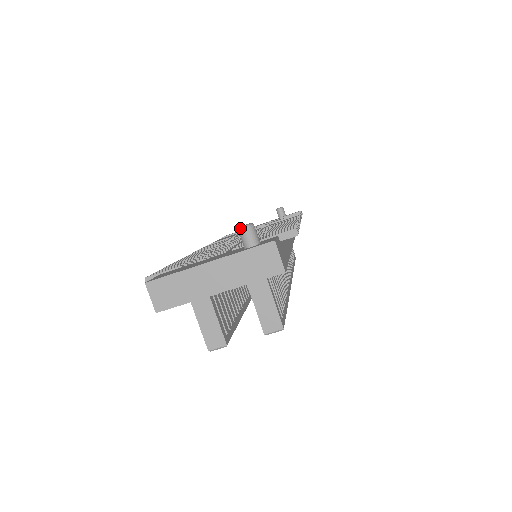
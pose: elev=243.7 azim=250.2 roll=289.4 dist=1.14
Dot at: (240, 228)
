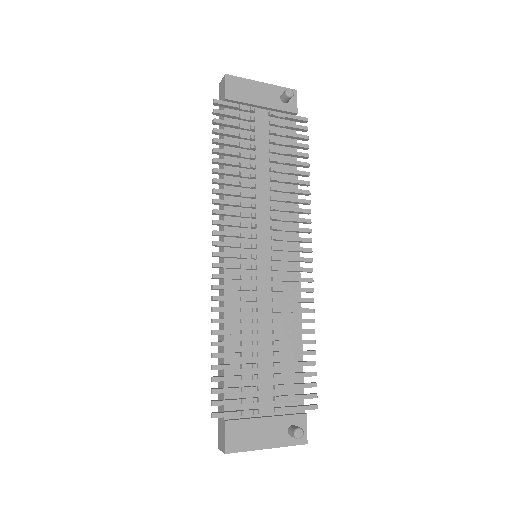
Dot at: (296, 438)
